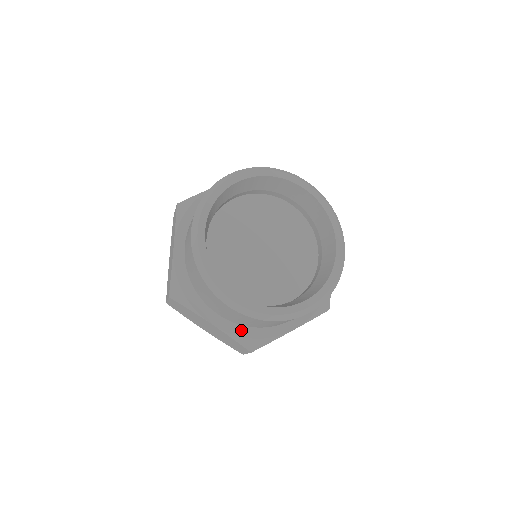
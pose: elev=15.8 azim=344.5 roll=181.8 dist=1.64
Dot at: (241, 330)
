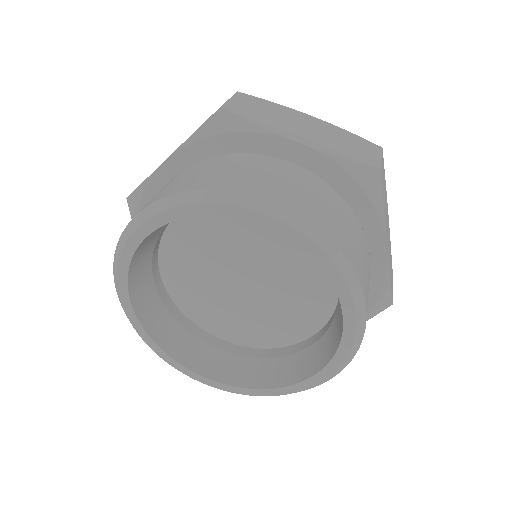
Dot at: occluded
